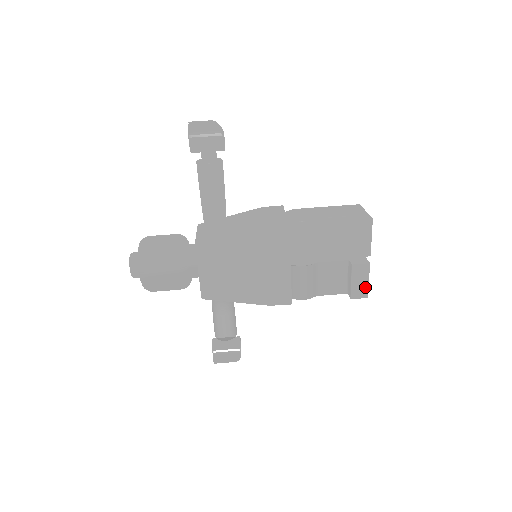
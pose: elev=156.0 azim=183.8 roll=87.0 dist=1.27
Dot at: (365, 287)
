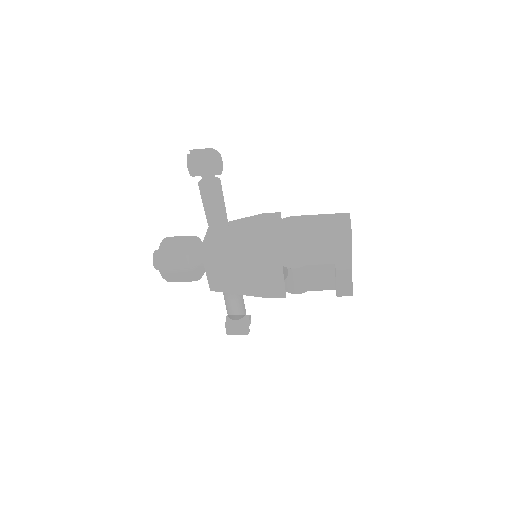
Dot at: (349, 288)
